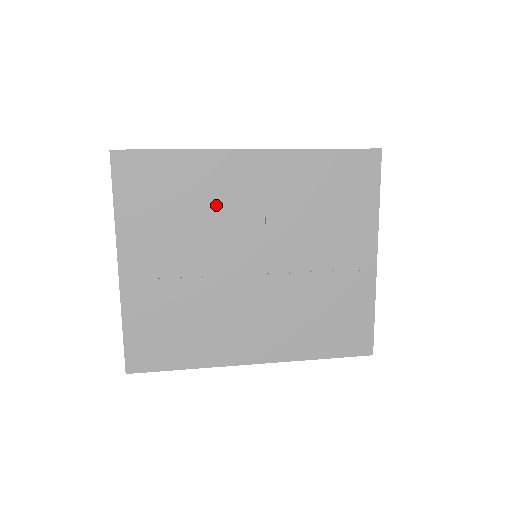
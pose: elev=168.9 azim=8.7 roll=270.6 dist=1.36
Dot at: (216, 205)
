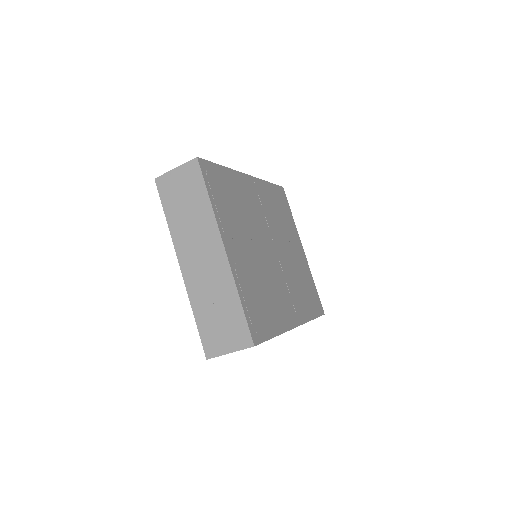
Dot at: (248, 208)
